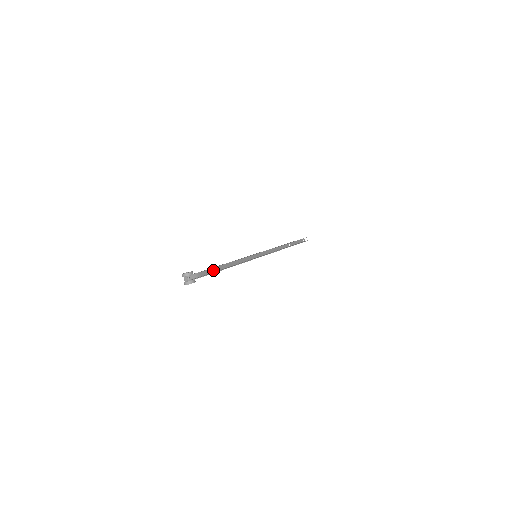
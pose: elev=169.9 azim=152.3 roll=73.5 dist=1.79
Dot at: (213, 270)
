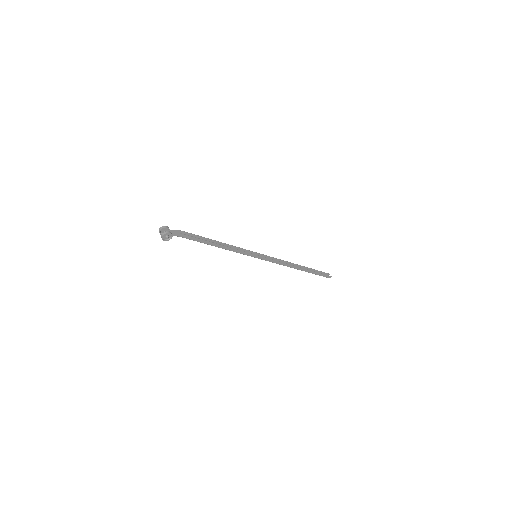
Dot at: (197, 240)
